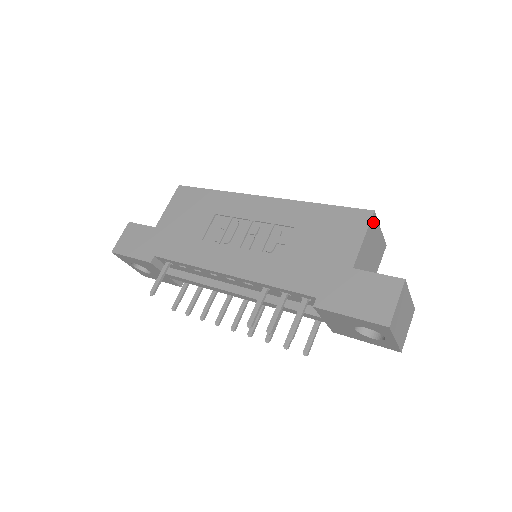
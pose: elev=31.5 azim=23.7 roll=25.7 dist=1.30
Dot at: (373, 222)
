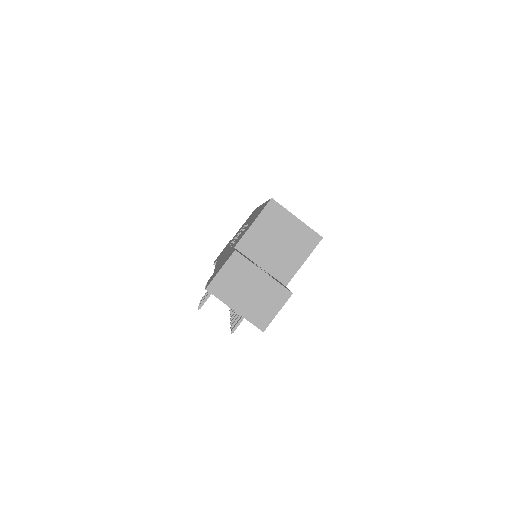
Dot at: (273, 209)
